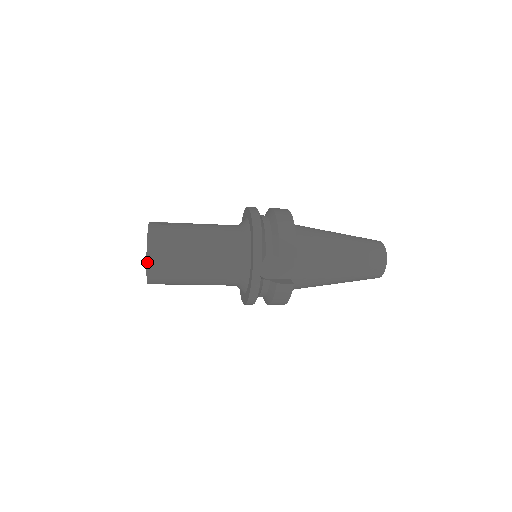
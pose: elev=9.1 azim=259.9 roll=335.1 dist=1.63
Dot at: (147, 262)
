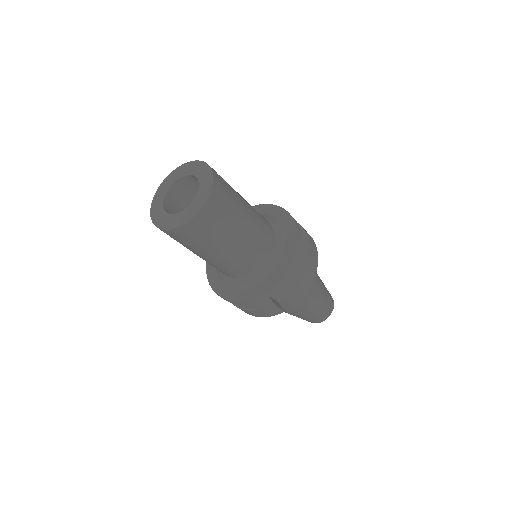
Dot at: (194, 217)
